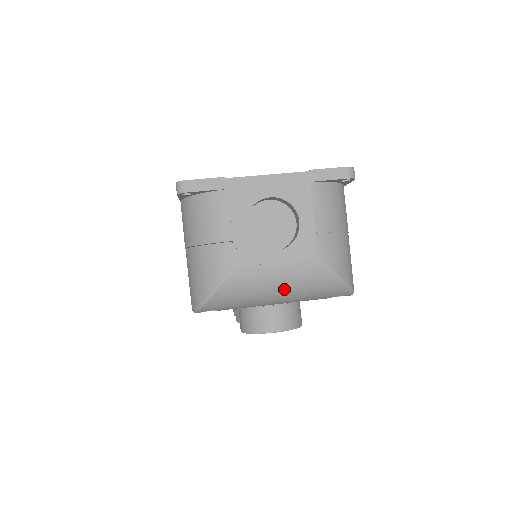
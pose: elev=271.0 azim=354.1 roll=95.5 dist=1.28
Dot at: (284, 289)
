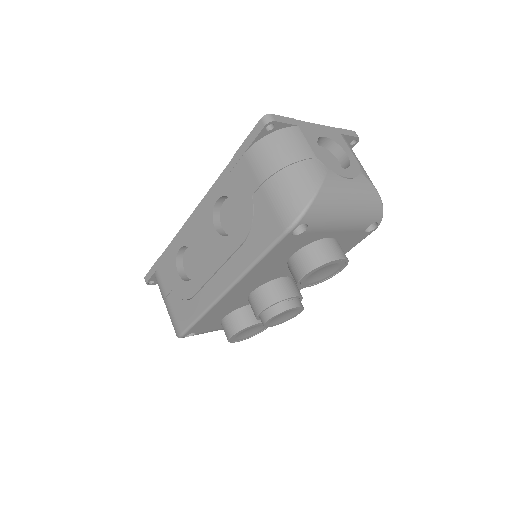
Dot at: (354, 201)
